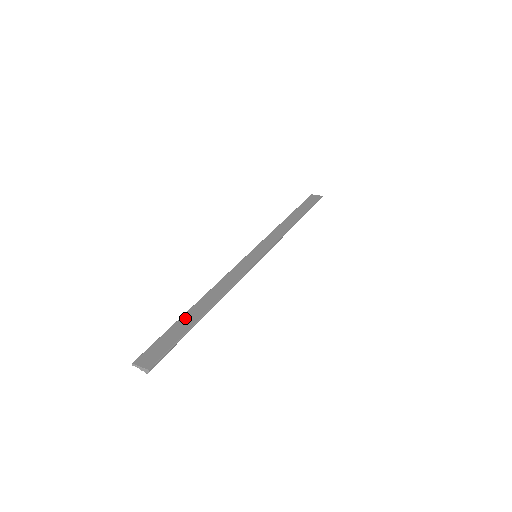
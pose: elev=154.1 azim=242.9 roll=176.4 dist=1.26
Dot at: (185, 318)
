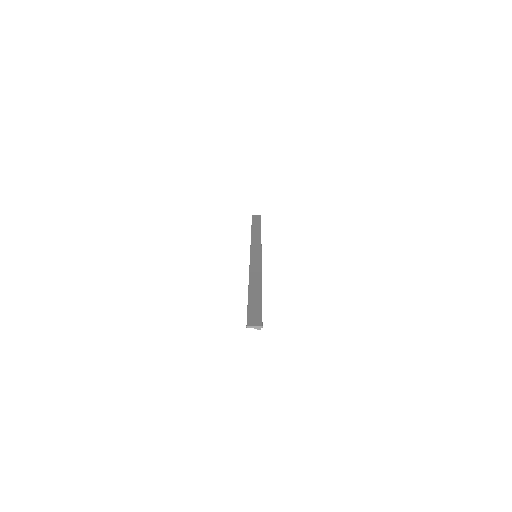
Dot at: (252, 297)
